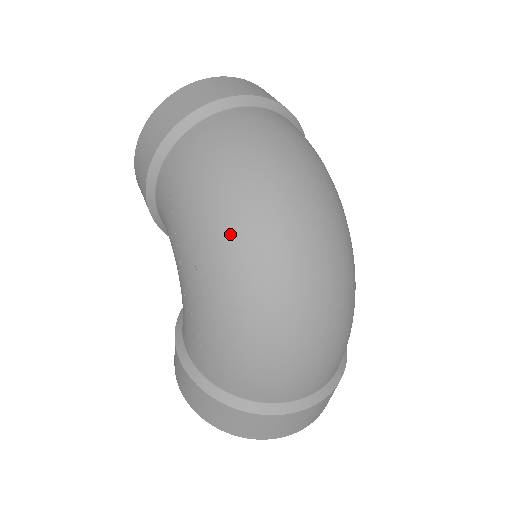
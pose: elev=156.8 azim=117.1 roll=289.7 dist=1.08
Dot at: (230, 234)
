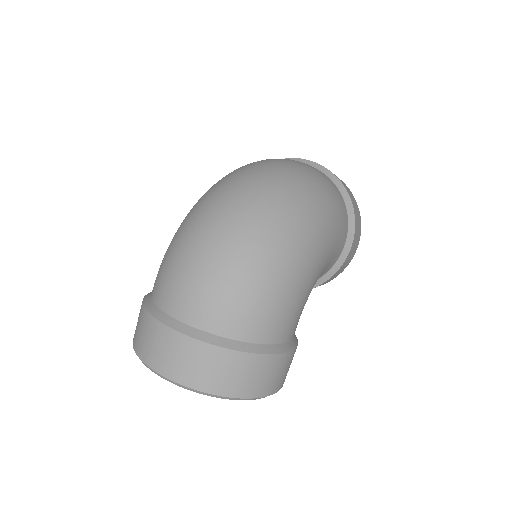
Dot at: (218, 182)
